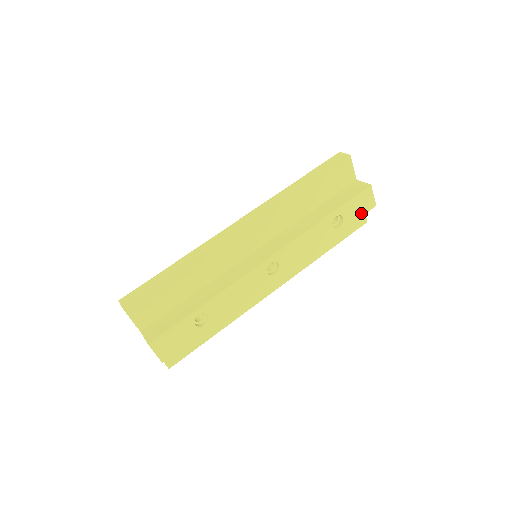
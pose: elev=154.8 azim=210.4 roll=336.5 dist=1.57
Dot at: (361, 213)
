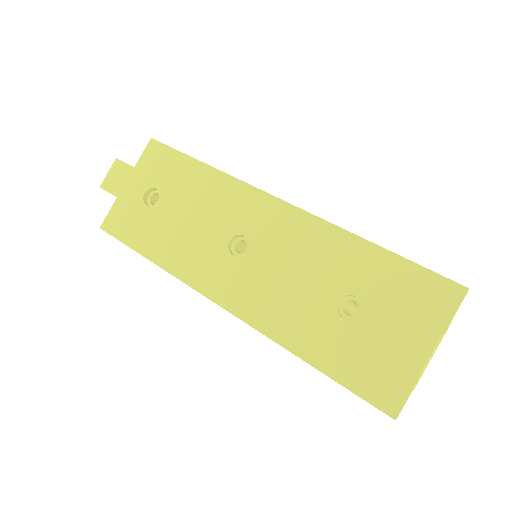
Dot at: (388, 348)
